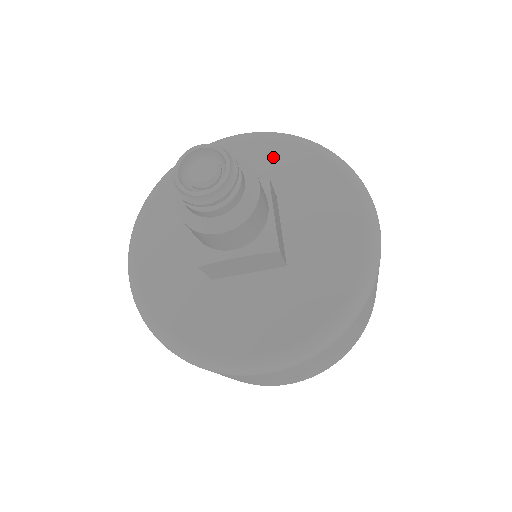
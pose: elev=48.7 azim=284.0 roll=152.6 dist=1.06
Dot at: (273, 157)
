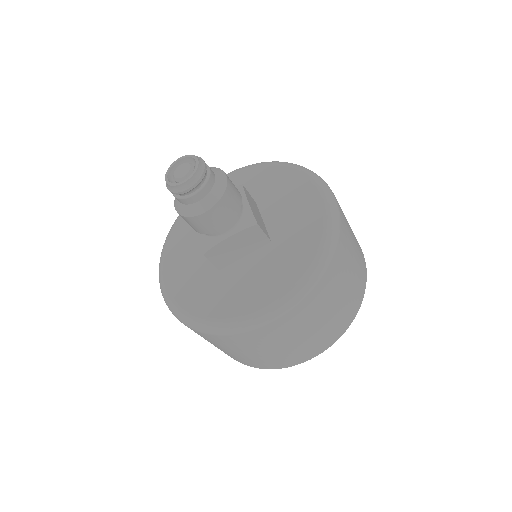
Dot at: (248, 179)
